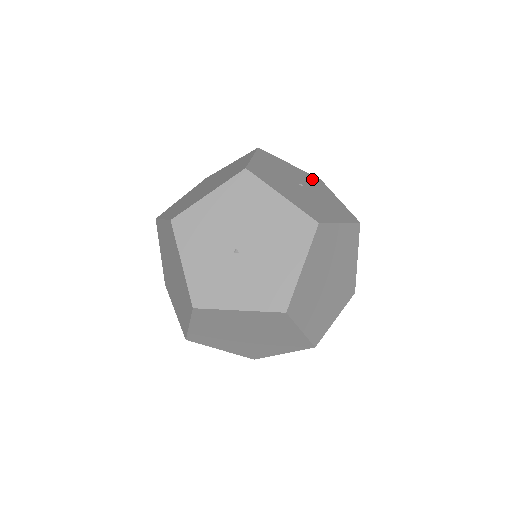
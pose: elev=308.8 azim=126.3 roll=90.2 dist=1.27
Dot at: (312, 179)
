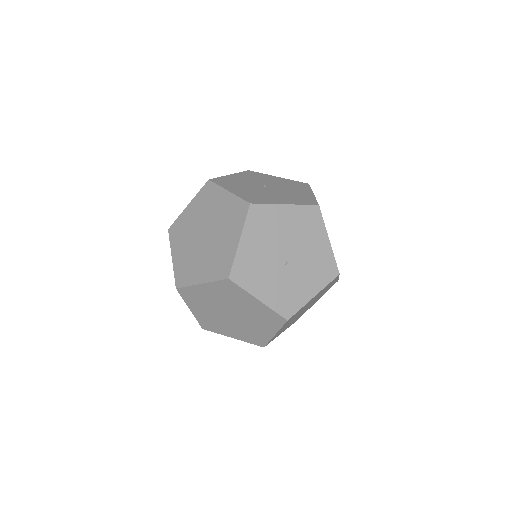
Dot at: (251, 175)
